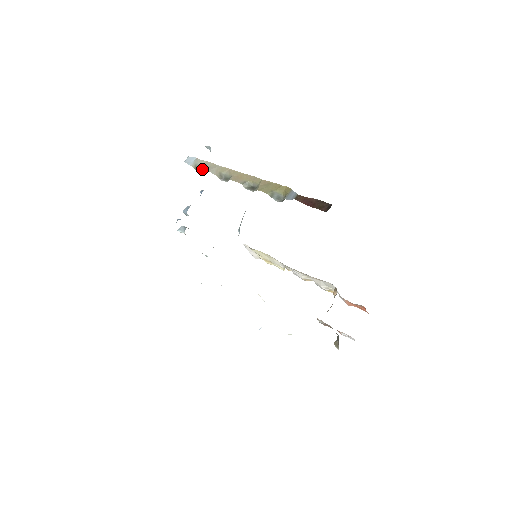
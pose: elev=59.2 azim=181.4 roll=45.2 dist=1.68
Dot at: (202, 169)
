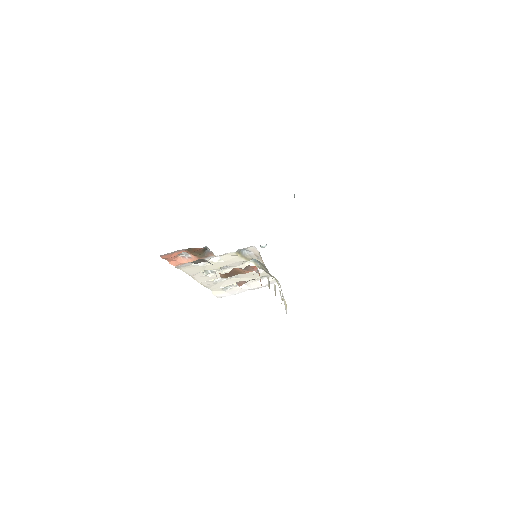
Dot at: occluded
